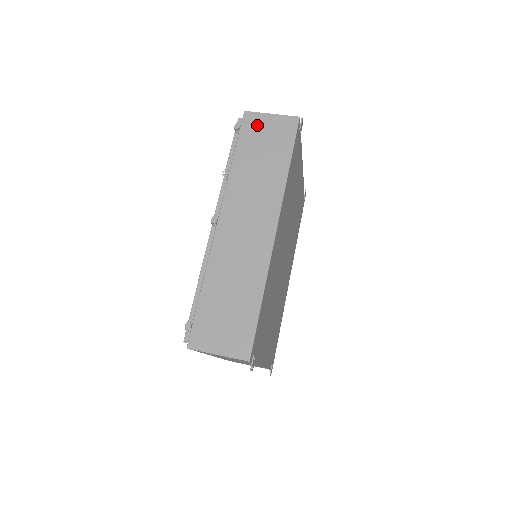
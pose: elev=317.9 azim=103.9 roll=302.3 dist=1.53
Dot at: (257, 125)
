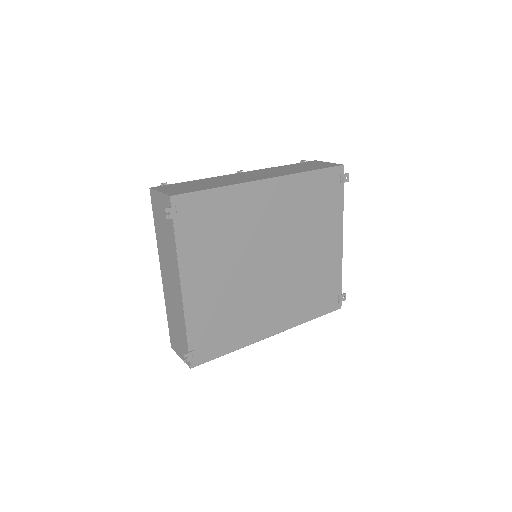
Dot at: (315, 163)
